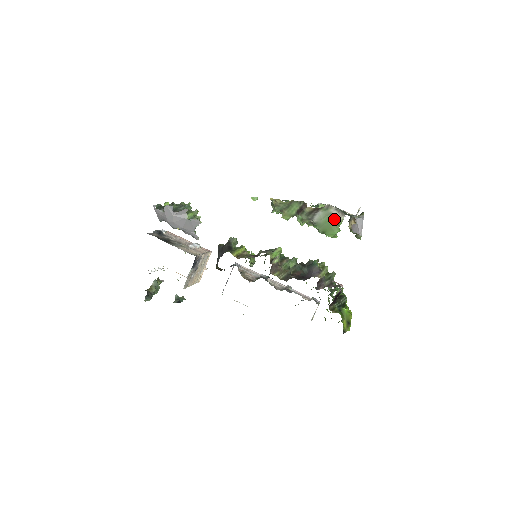
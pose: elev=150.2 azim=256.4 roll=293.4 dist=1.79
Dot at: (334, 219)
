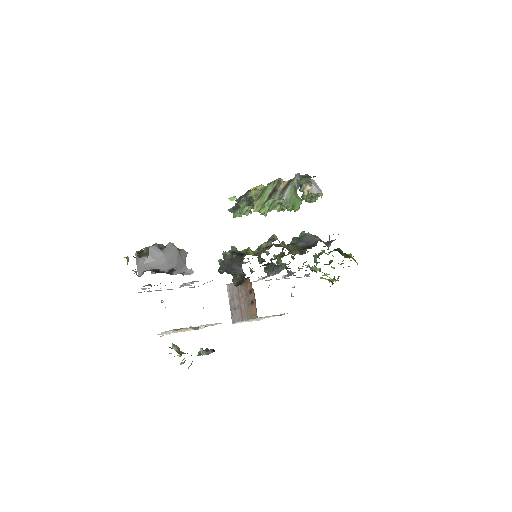
Dot at: (295, 191)
